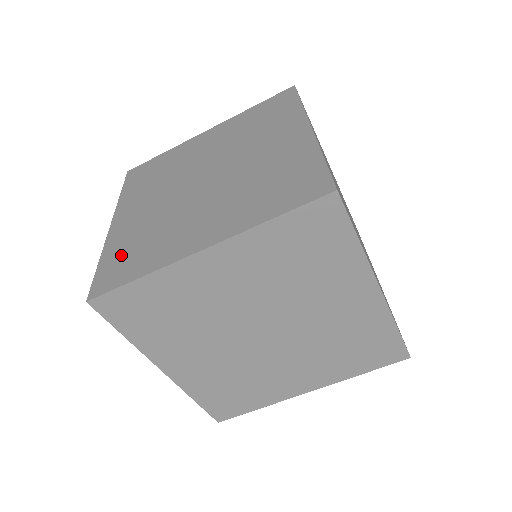
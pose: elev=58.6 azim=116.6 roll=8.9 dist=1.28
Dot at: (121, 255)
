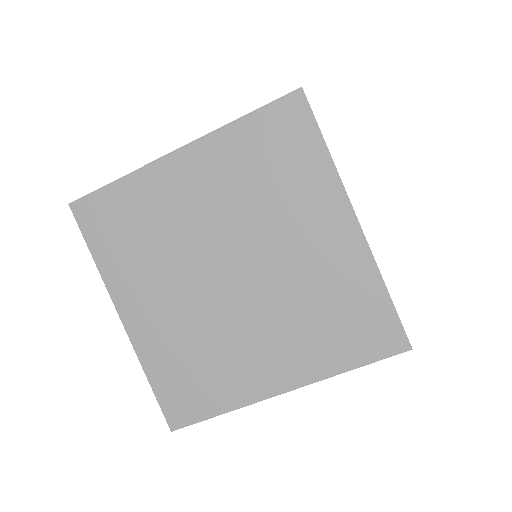
Dot at: (176, 378)
